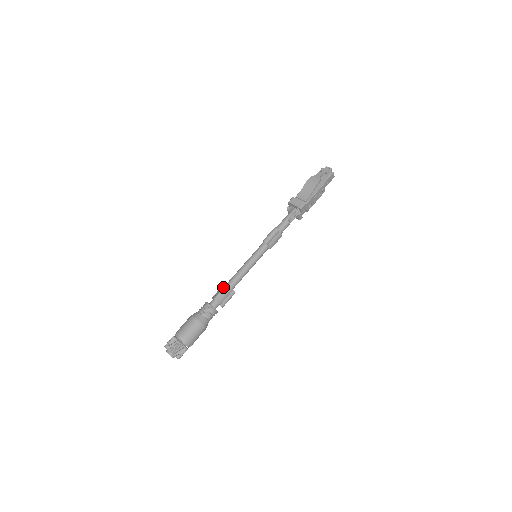
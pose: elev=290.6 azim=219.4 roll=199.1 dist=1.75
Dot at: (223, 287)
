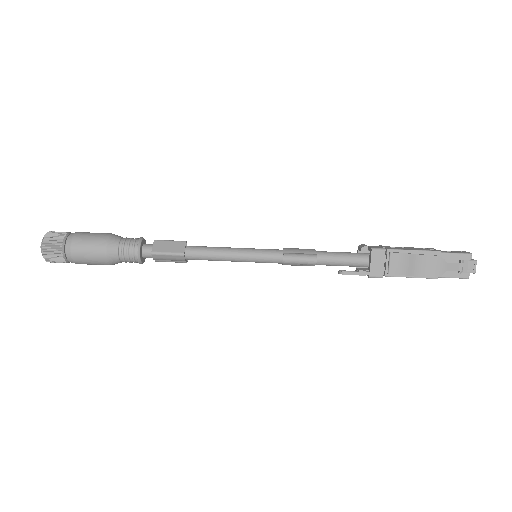
Dot at: (176, 252)
